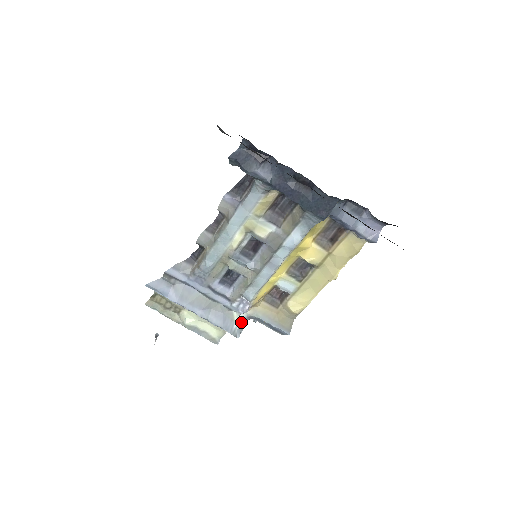
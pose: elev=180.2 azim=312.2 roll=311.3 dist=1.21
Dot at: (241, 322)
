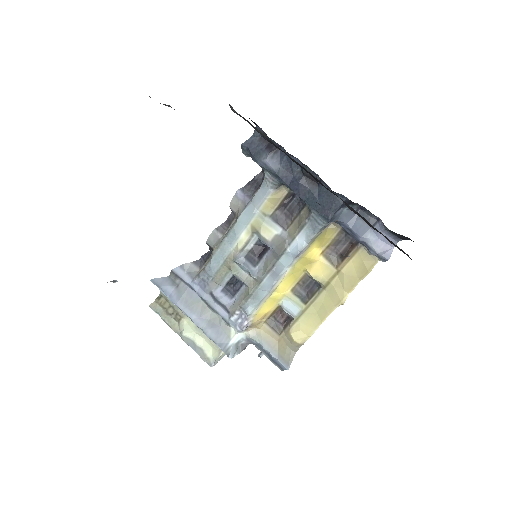
Dot at: (238, 343)
